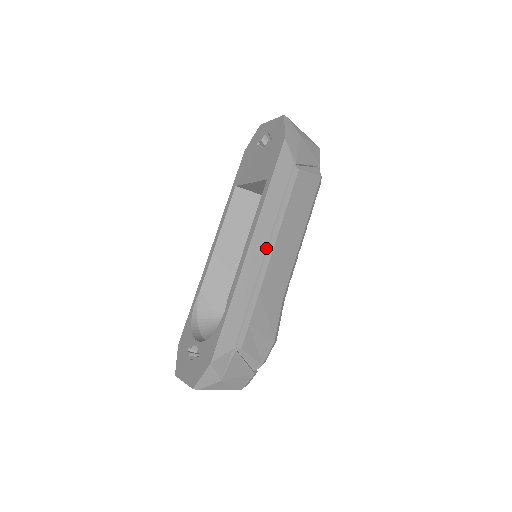
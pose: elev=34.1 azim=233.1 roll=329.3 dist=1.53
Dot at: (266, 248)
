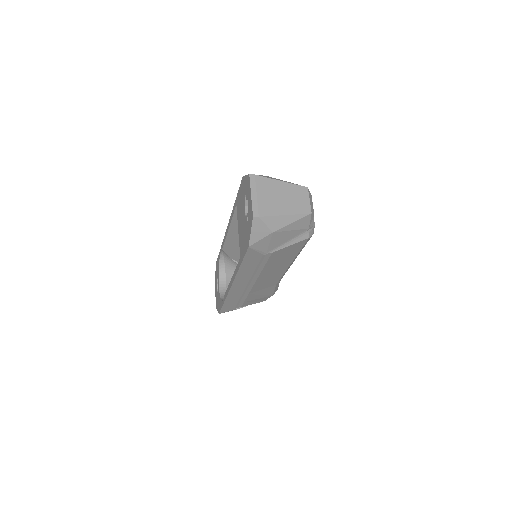
Dot at: (247, 285)
